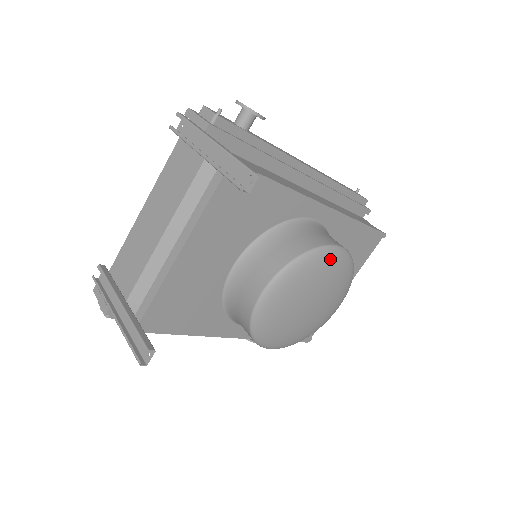
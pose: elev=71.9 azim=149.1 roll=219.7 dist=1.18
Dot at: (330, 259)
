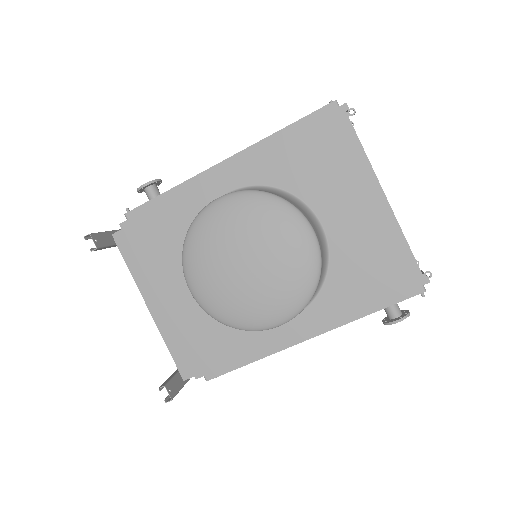
Dot at: (211, 218)
